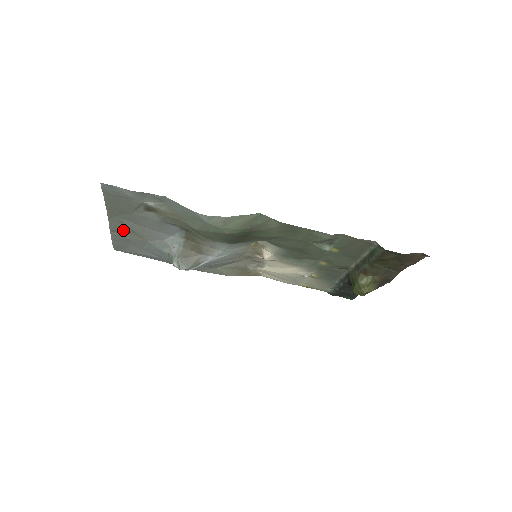
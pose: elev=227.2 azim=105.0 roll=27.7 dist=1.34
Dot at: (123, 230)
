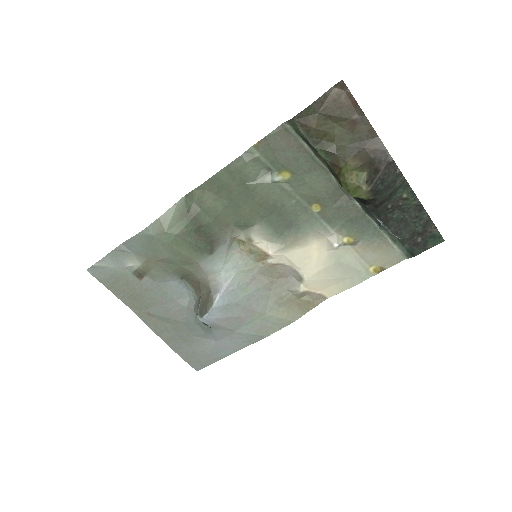
Dot at: (162, 326)
